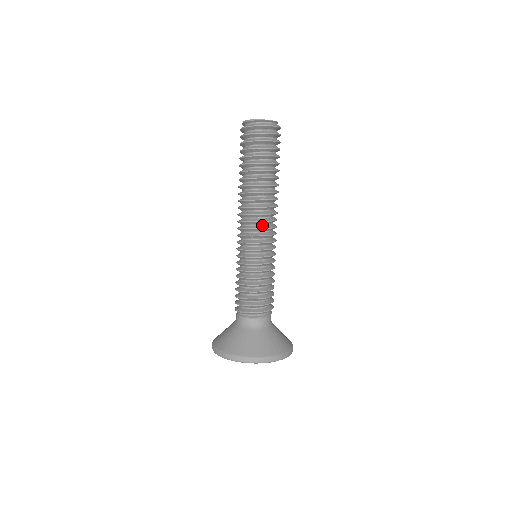
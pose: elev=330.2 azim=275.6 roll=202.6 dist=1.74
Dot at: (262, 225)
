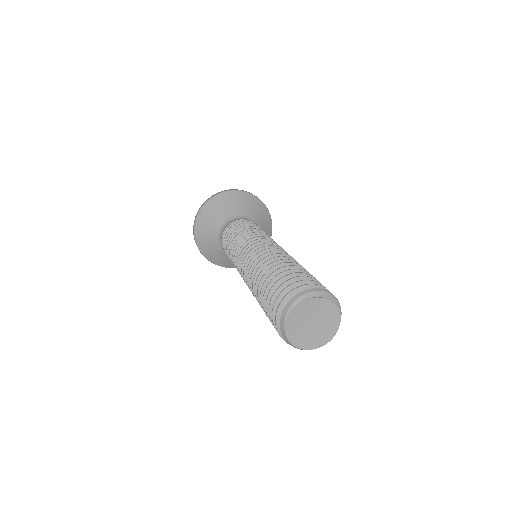
Dot at: occluded
